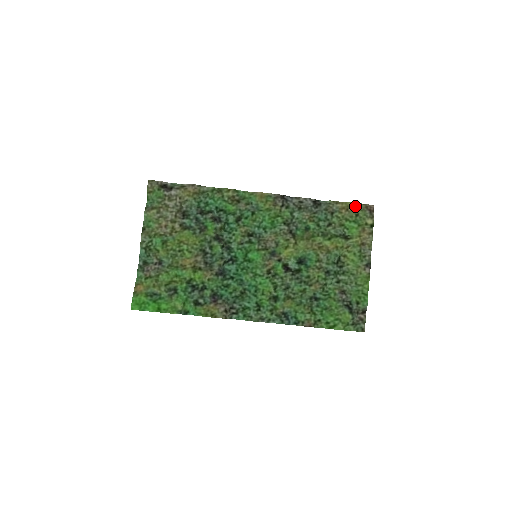
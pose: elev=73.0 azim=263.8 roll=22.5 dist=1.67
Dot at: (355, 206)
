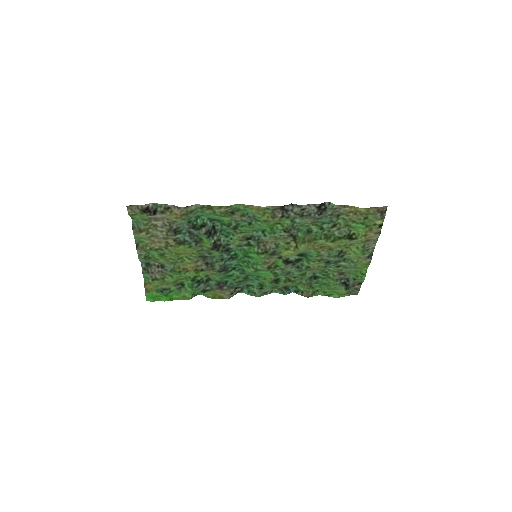
Dot at: (365, 211)
